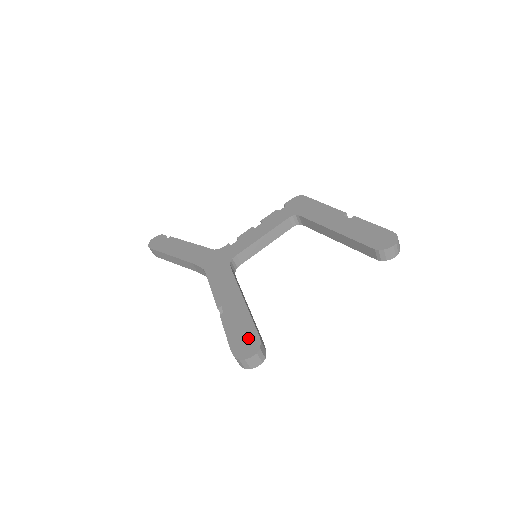
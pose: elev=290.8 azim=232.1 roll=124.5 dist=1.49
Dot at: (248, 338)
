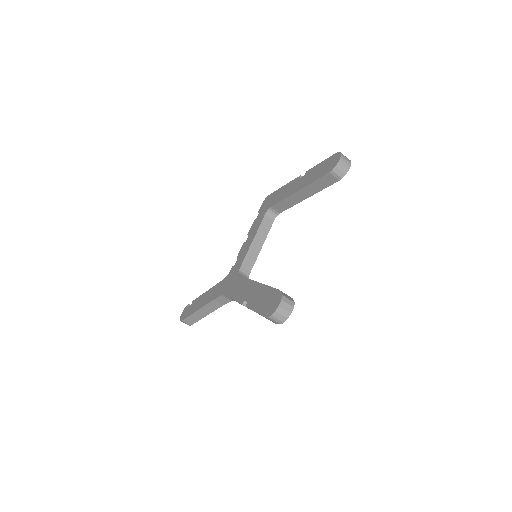
Dot at: (271, 298)
